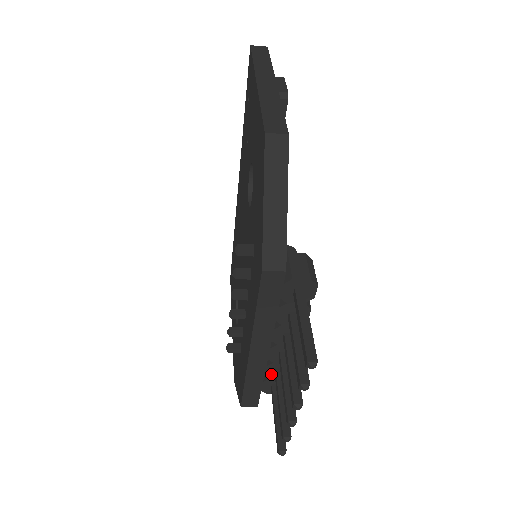
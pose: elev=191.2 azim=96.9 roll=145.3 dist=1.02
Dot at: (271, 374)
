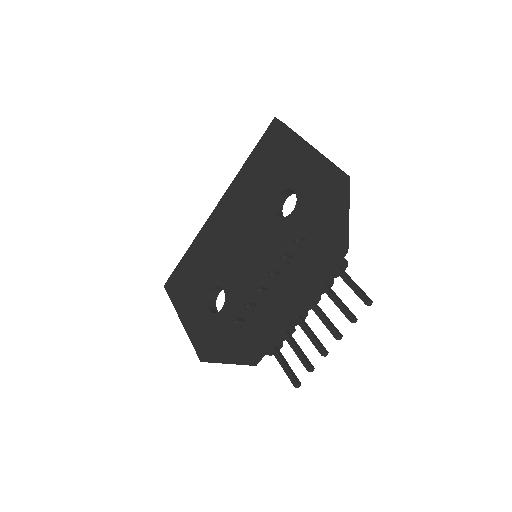
Dot at: (280, 336)
